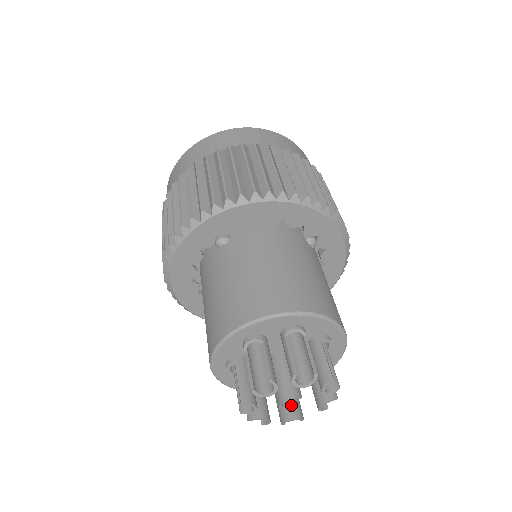
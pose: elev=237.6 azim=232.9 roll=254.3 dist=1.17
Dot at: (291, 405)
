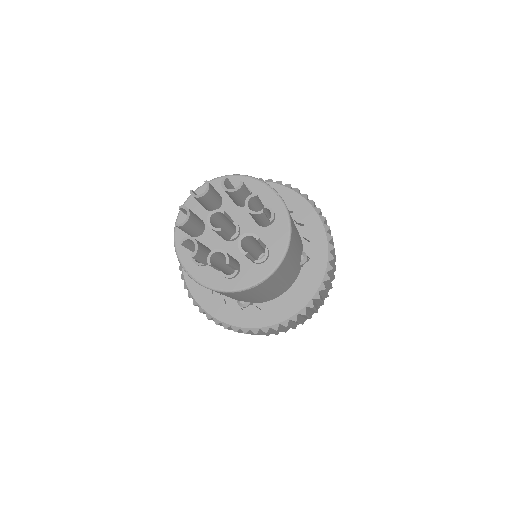
Dot at: (244, 239)
